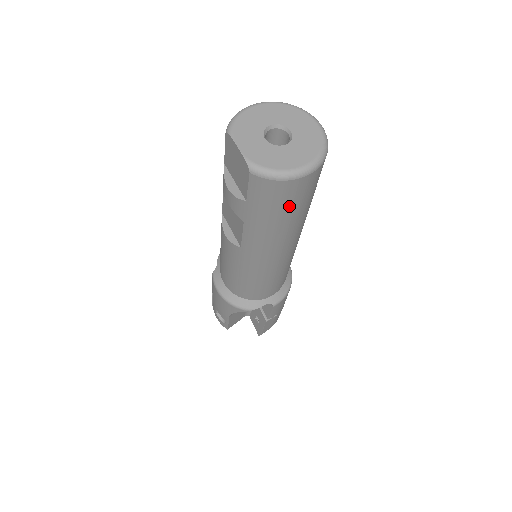
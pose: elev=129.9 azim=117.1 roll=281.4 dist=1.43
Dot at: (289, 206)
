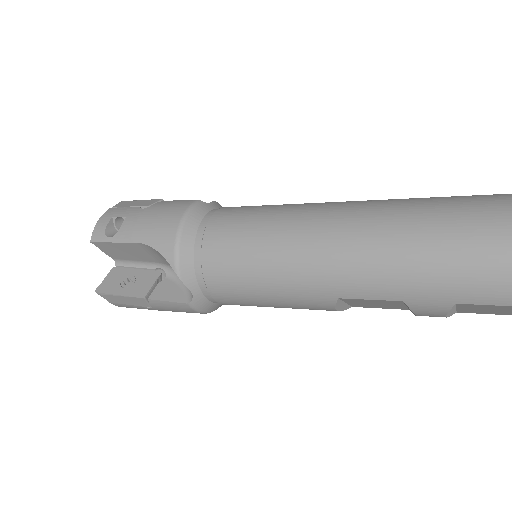
Dot at: occluded
